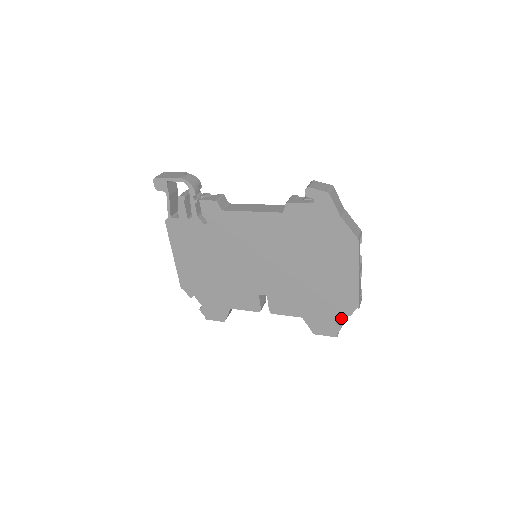
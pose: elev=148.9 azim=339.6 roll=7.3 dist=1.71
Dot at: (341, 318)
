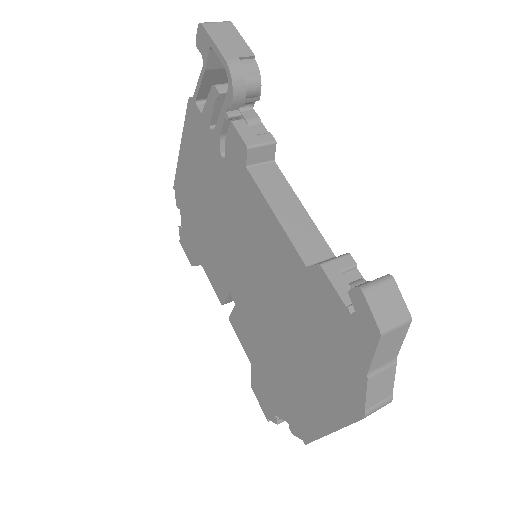
Dot at: occluded
